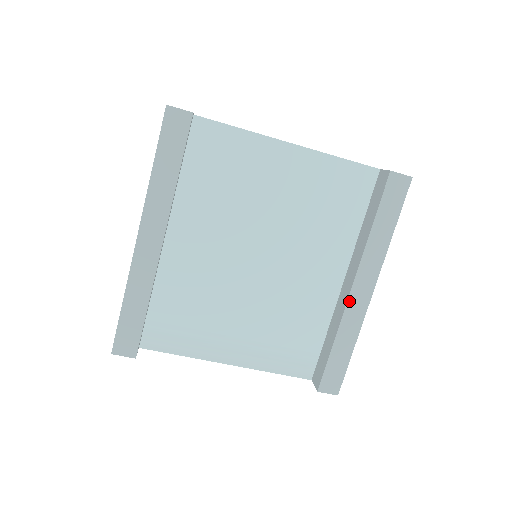
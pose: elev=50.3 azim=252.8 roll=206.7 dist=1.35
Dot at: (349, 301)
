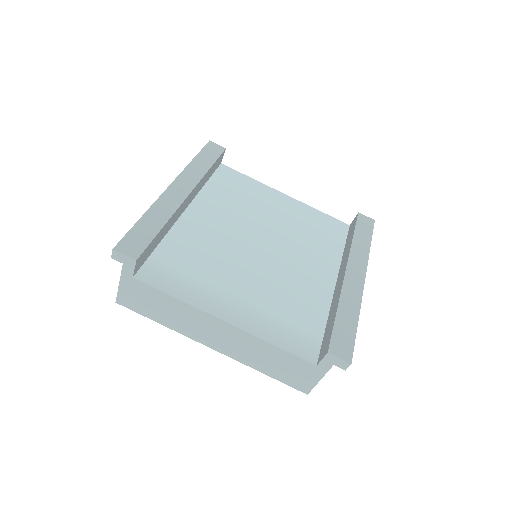
Dot at: (345, 279)
